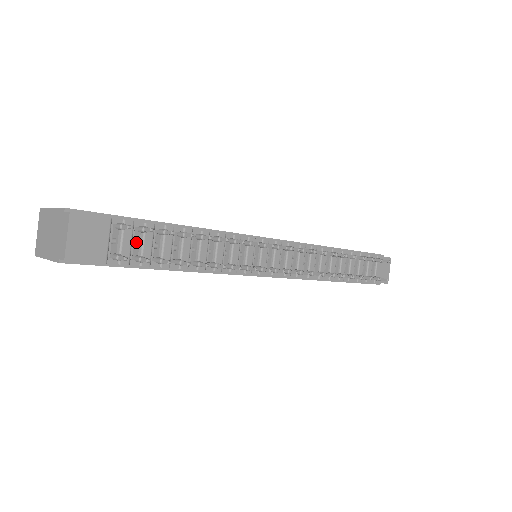
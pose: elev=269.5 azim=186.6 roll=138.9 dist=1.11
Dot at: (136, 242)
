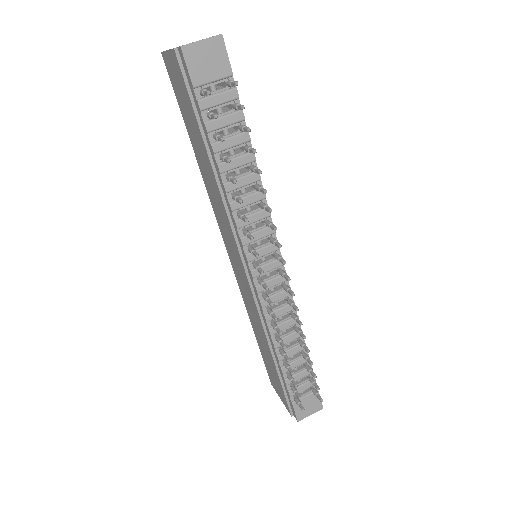
Dot at: (222, 111)
